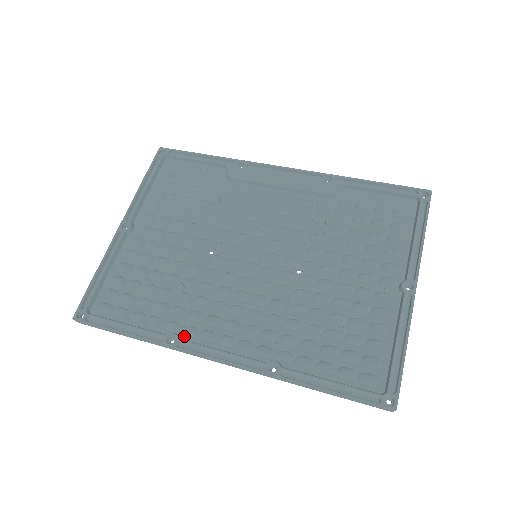
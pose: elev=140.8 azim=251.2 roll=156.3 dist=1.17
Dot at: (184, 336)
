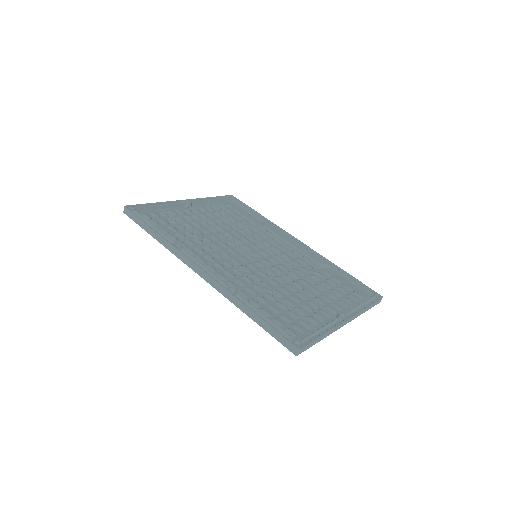
Dot at: occluded
